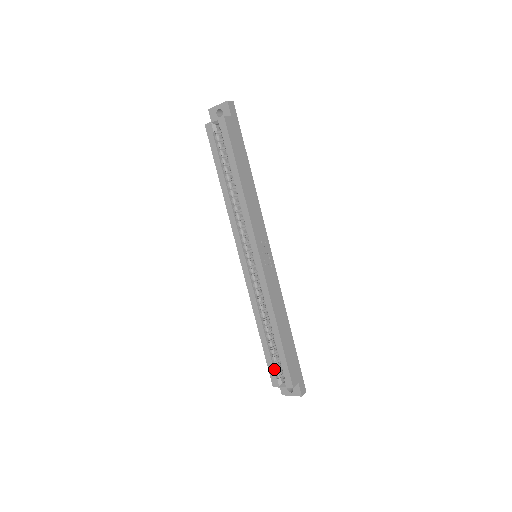
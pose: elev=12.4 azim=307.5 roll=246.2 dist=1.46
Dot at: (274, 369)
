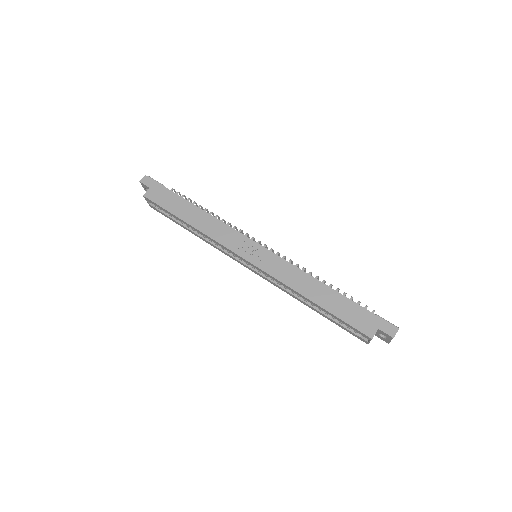
Dot at: (351, 331)
